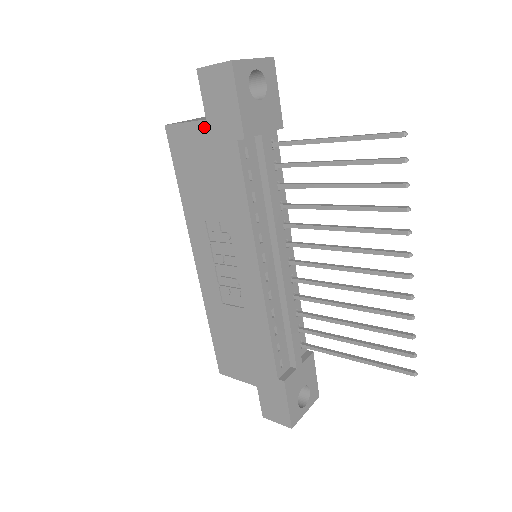
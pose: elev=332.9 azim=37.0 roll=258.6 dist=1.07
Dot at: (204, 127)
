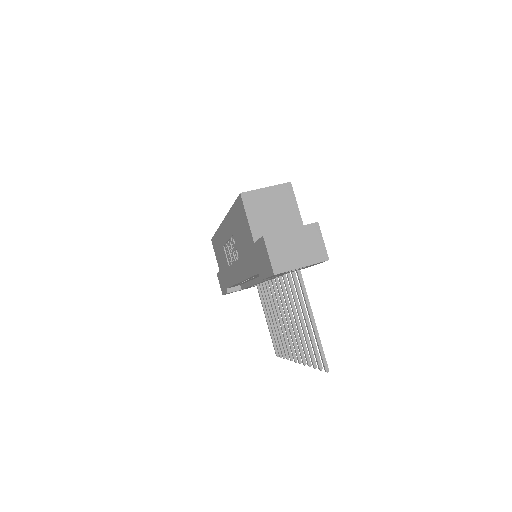
Dot at: (252, 240)
